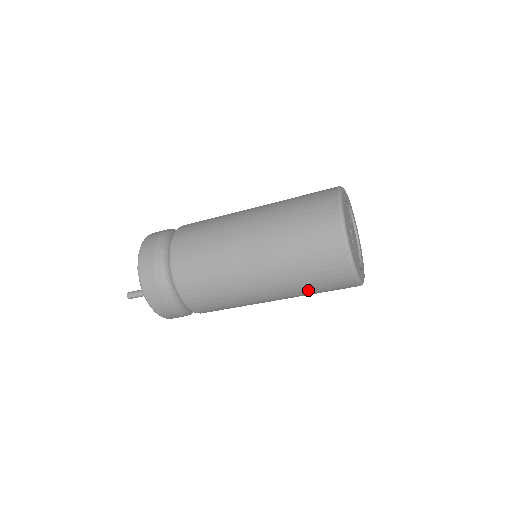
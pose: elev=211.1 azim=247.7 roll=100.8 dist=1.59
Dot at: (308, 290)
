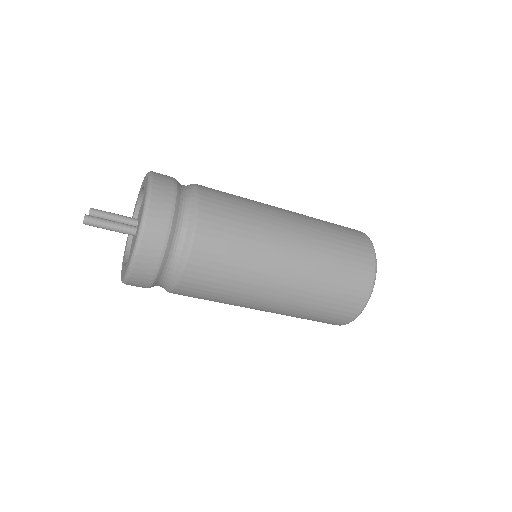
Dot at: (322, 294)
